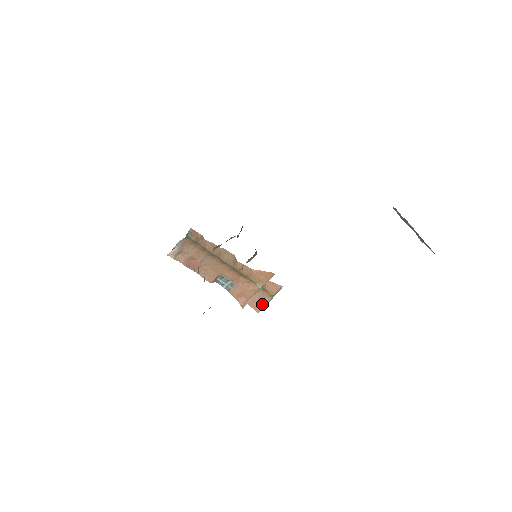
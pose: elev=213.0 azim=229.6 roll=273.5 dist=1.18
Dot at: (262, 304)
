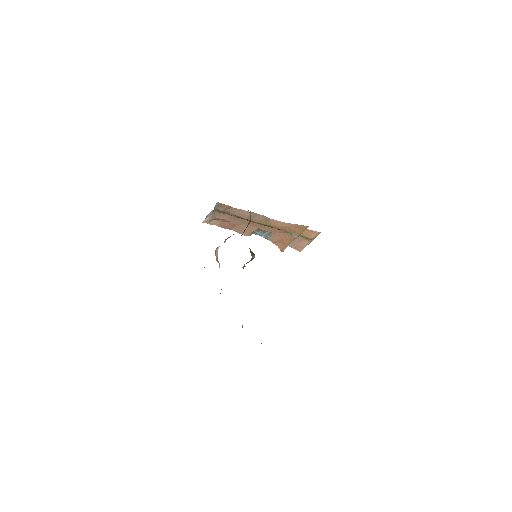
Dot at: (303, 245)
